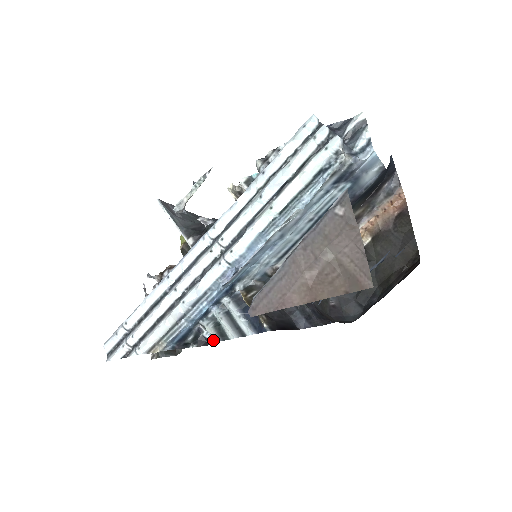
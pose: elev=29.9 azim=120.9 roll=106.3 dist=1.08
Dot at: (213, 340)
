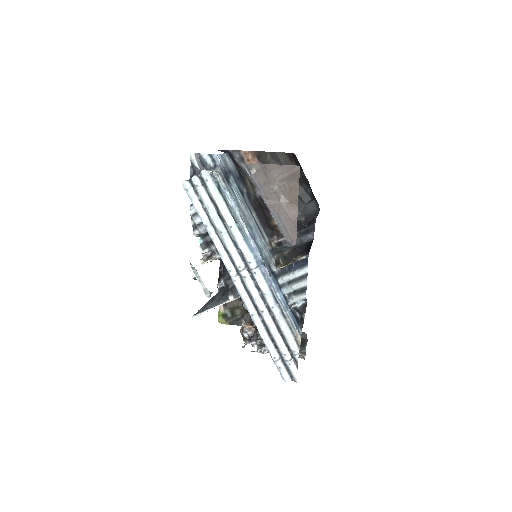
Dot at: (304, 299)
